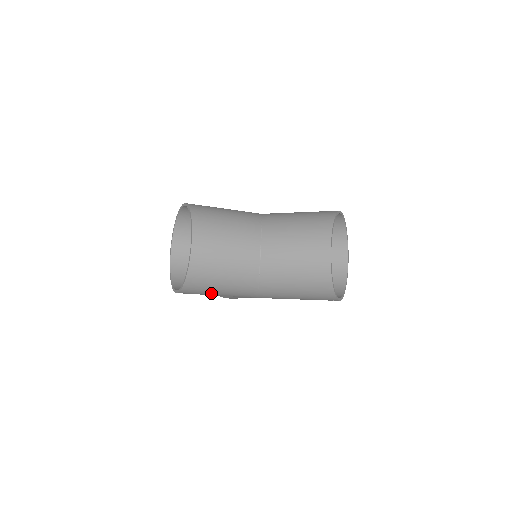
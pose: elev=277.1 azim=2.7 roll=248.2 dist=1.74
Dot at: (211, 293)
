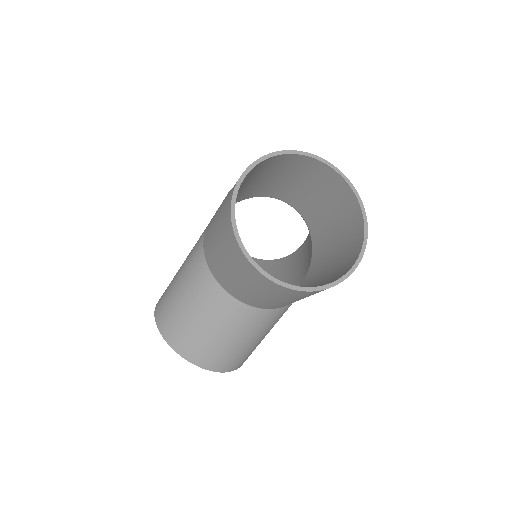
Dot at: occluded
